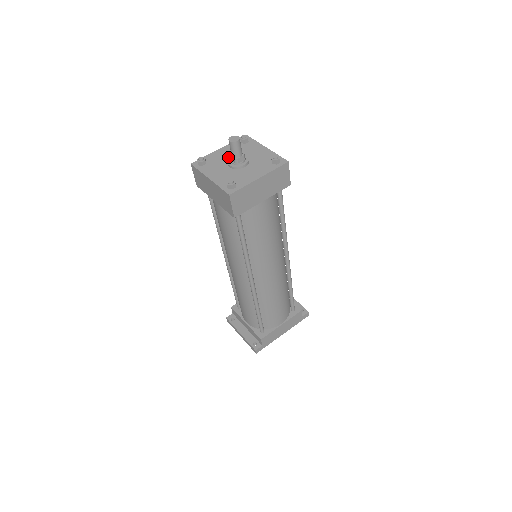
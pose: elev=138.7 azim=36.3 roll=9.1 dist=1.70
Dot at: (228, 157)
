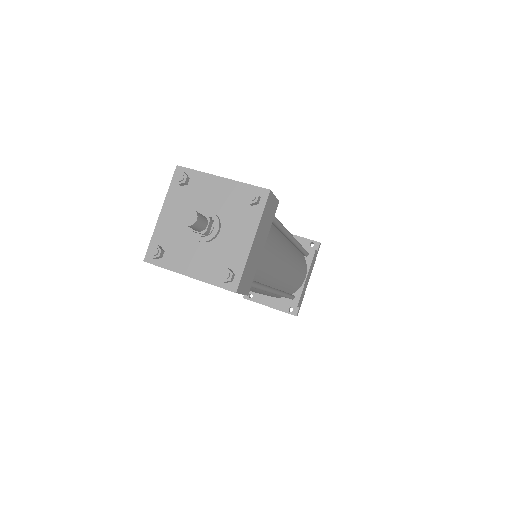
Dot at: occluded
